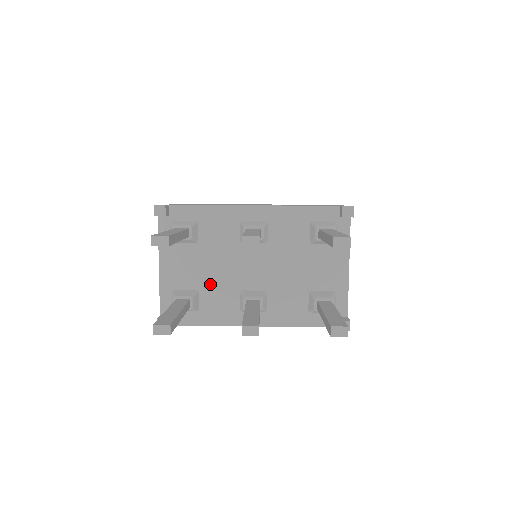
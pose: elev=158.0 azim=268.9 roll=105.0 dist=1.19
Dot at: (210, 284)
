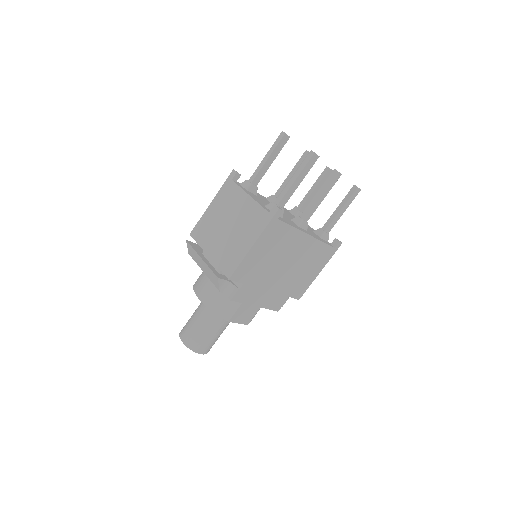
Dot at: occluded
